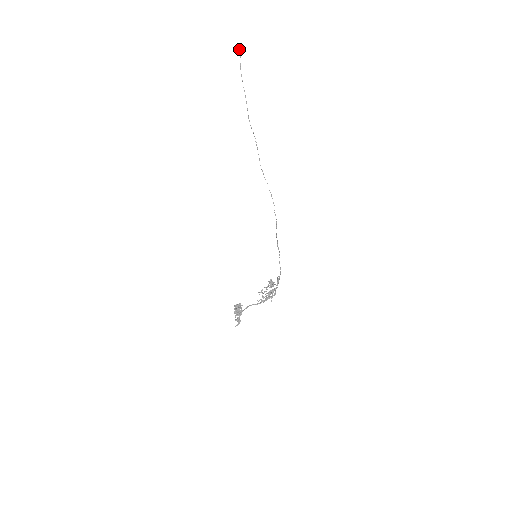
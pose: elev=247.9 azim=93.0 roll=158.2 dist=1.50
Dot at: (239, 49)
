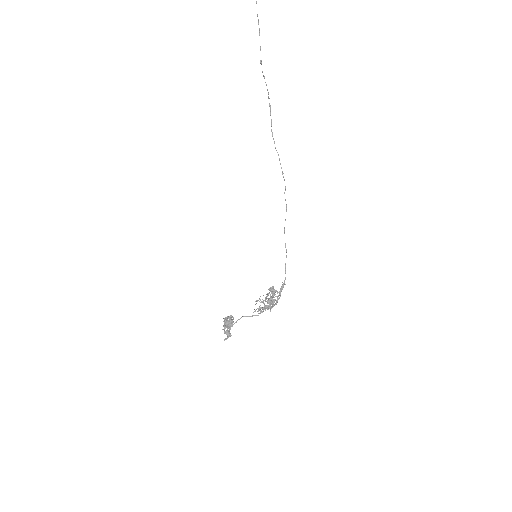
Dot at: out of frame
